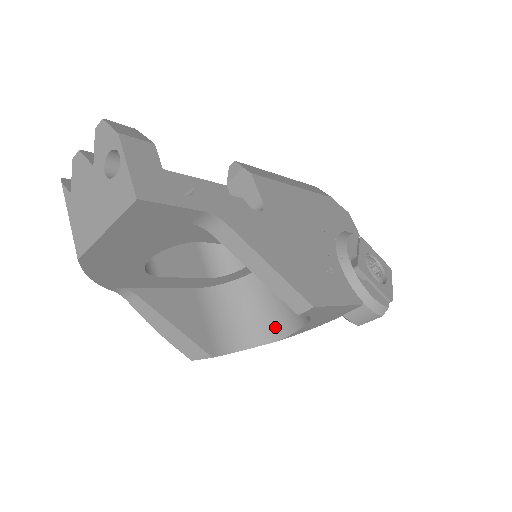
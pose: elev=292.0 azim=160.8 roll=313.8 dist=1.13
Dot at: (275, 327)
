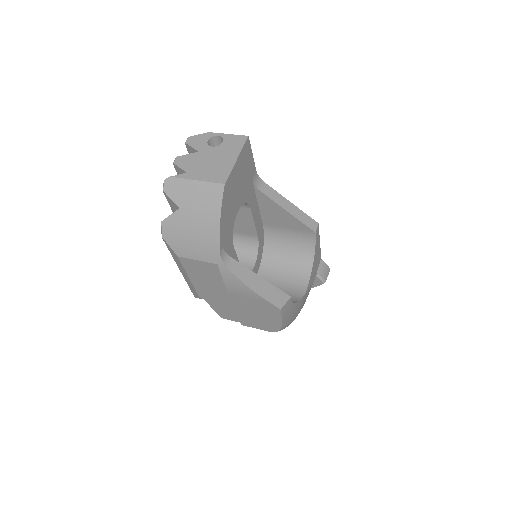
Dot at: (296, 290)
